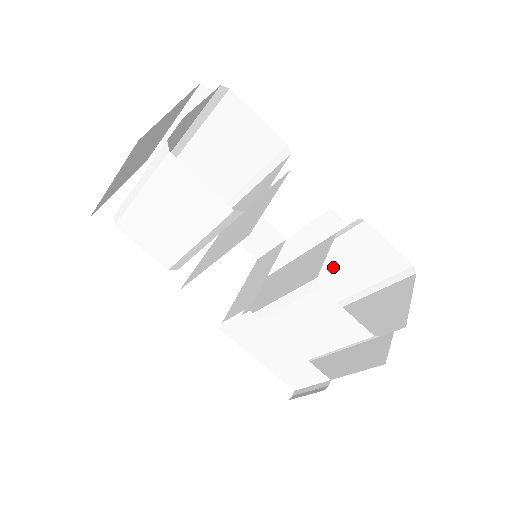
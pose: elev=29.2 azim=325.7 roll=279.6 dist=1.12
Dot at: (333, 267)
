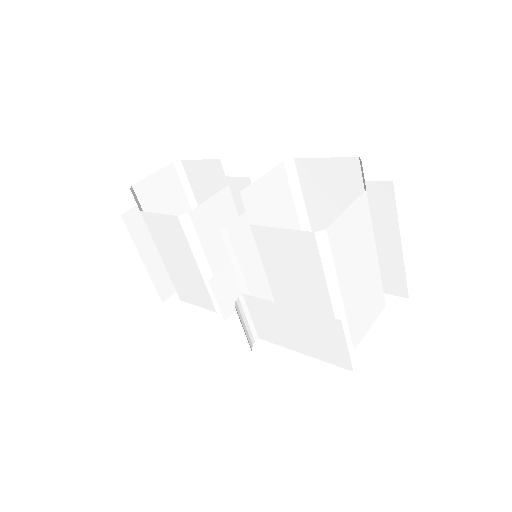
Dot at: occluded
